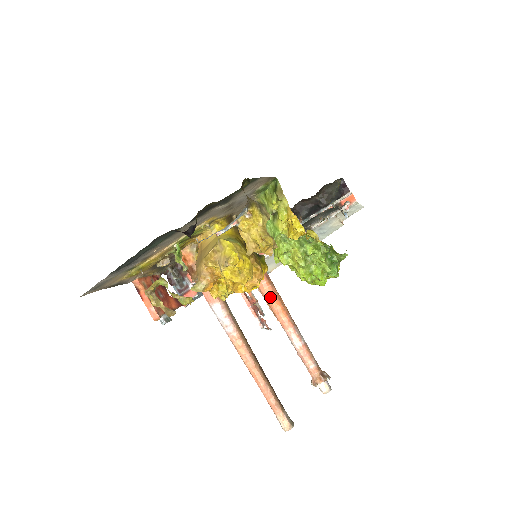
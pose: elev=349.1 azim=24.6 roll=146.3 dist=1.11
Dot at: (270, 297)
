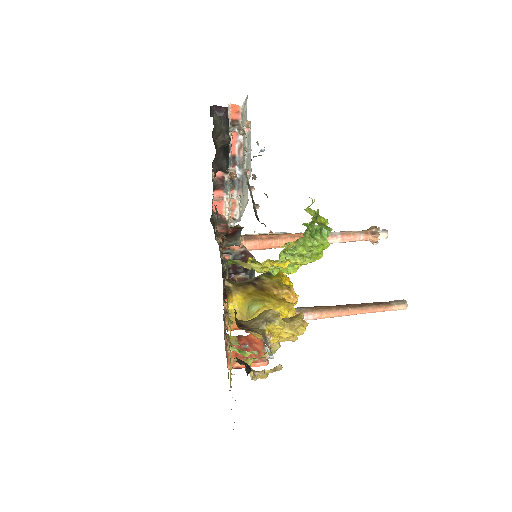
Dot at: occluded
